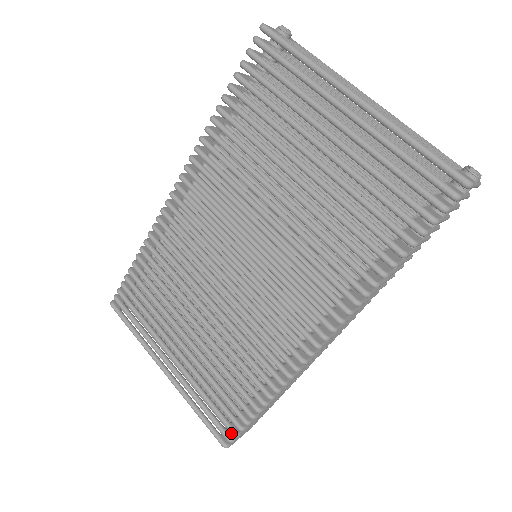
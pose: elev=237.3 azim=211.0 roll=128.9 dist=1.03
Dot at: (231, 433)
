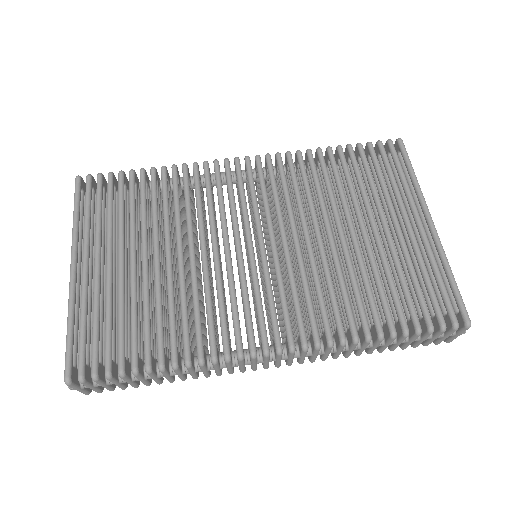
Dot at: (92, 371)
